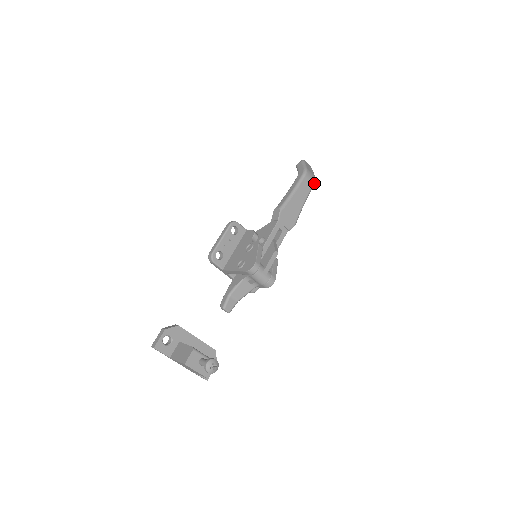
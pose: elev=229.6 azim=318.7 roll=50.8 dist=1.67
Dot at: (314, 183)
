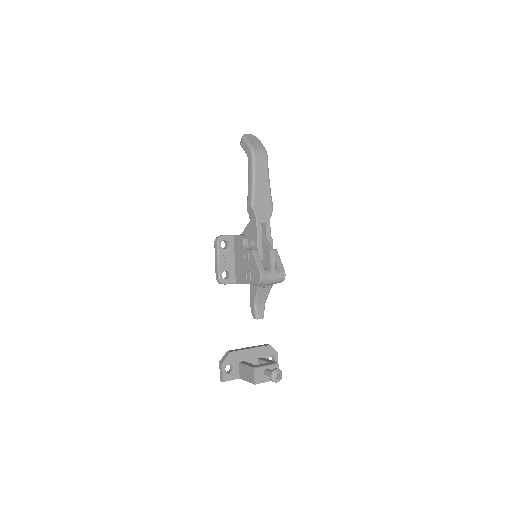
Dot at: (267, 155)
